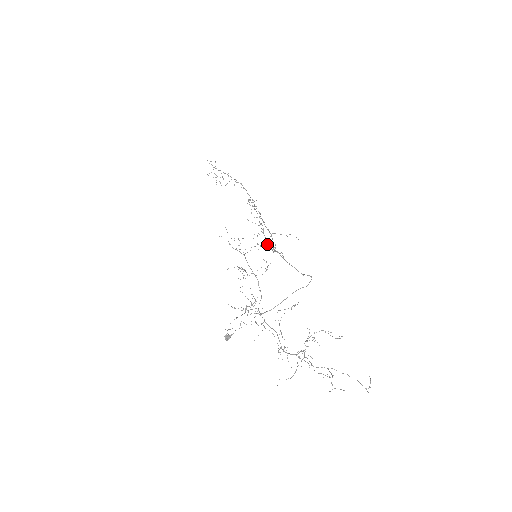
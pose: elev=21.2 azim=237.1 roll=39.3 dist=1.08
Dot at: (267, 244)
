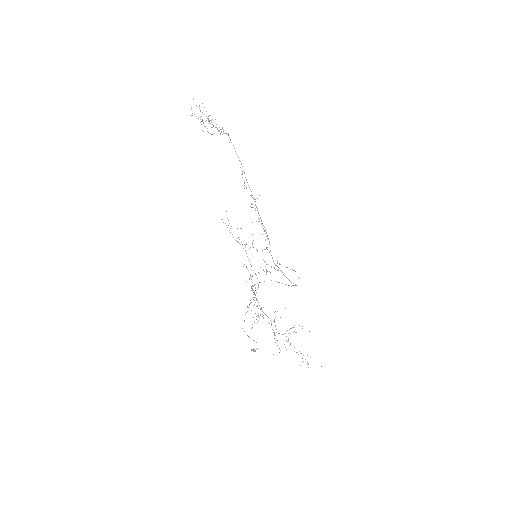
Dot at: occluded
